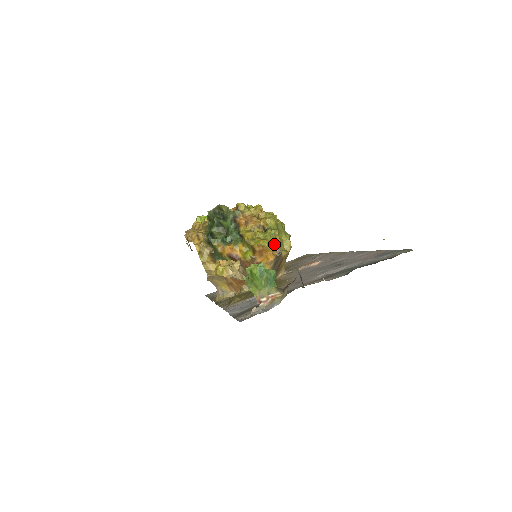
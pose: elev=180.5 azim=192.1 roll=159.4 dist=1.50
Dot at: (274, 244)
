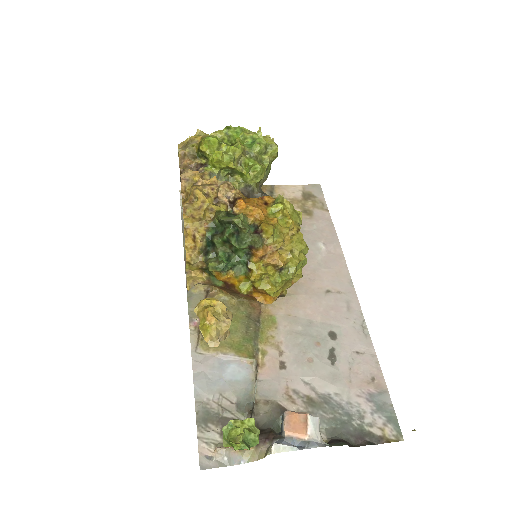
Dot at: (281, 291)
